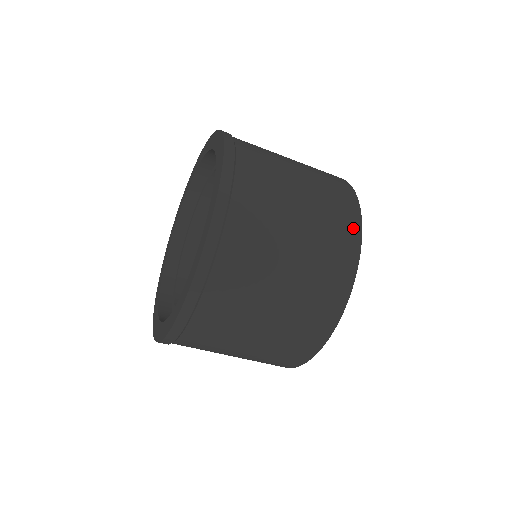
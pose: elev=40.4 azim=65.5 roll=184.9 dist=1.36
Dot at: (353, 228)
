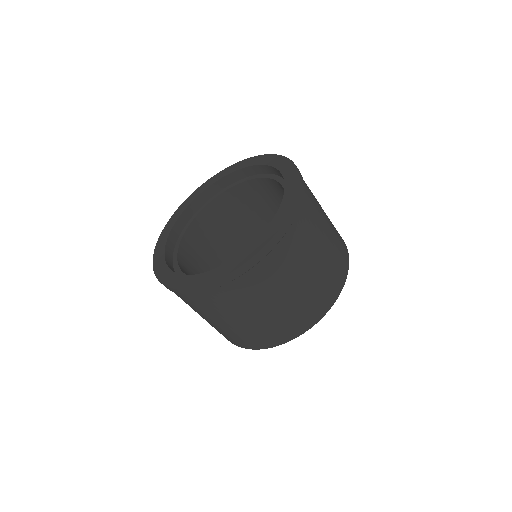
Dot at: (305, 326)
